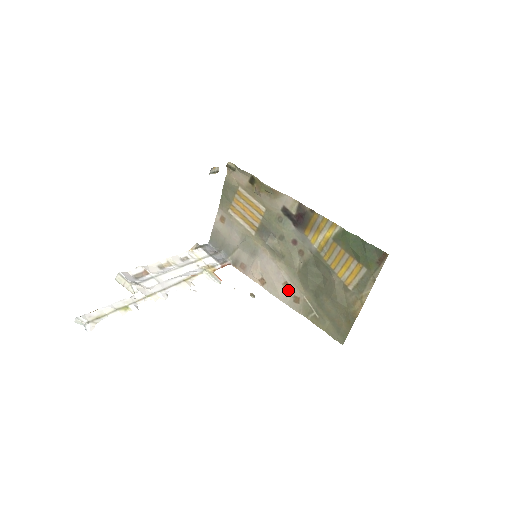
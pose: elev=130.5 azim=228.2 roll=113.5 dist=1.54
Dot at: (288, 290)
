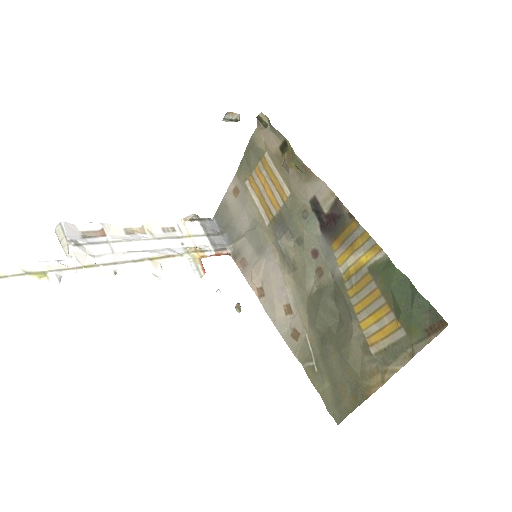
Dot at: (288, 317)
